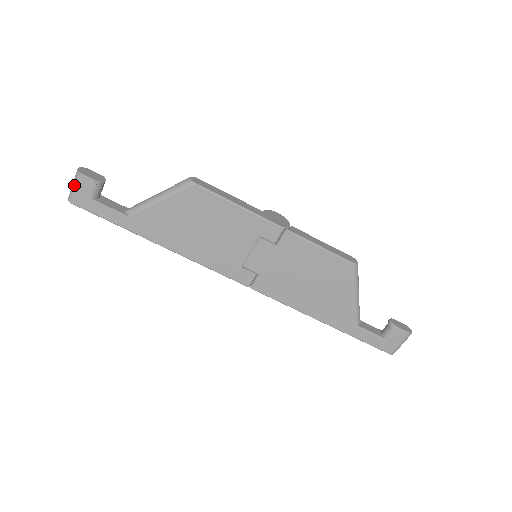
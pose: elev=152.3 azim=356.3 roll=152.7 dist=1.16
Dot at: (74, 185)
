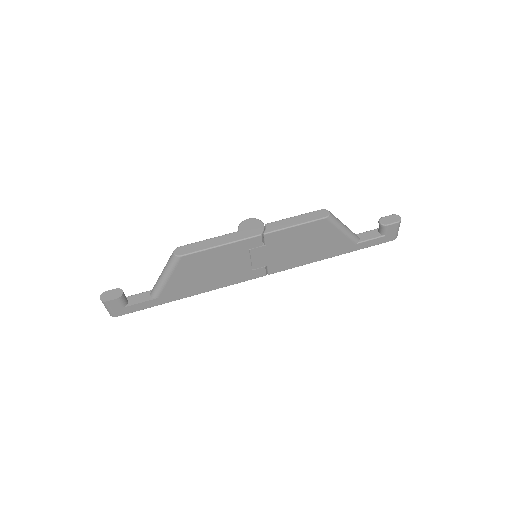
Dot at: (107, 309)
